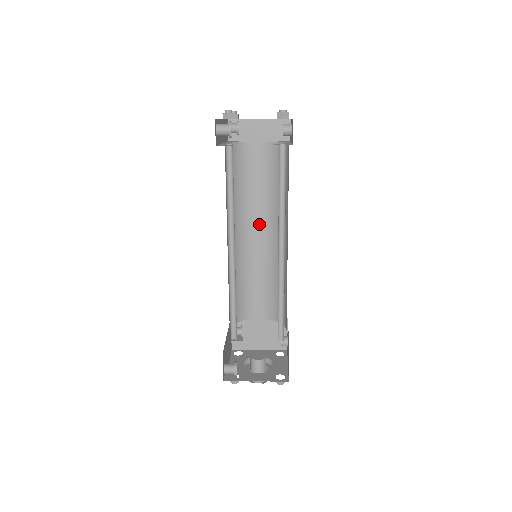
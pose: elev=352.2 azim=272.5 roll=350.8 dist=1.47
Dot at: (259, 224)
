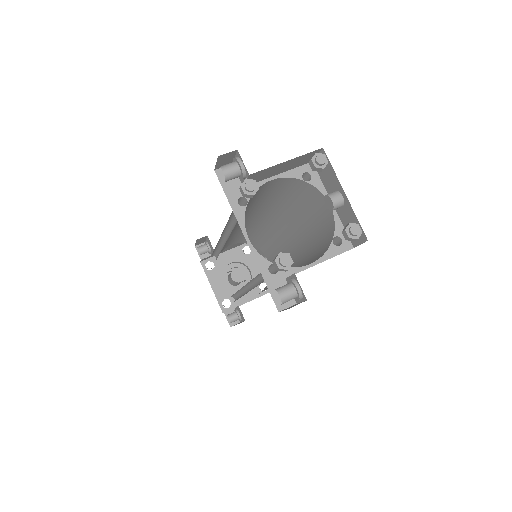
Dot at: (249, 216)
